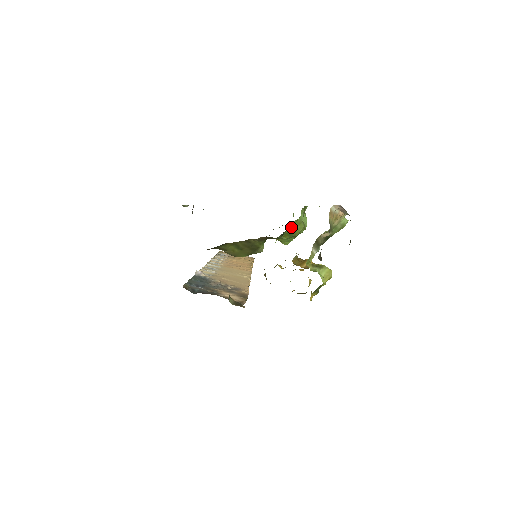
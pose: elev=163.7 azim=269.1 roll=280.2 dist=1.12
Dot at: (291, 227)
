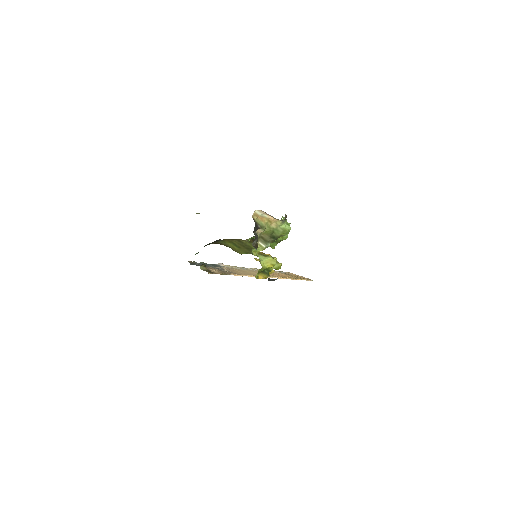
Dot at: occluded
